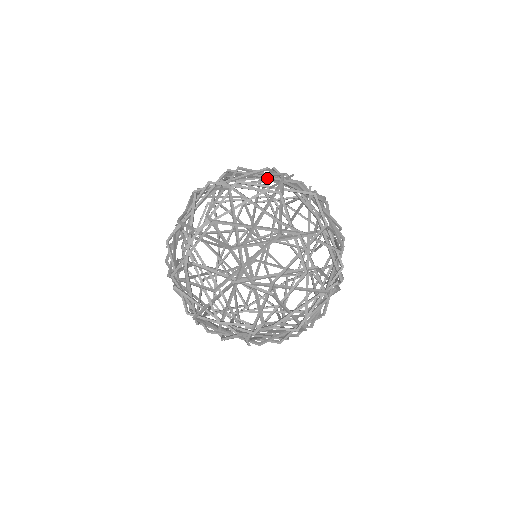
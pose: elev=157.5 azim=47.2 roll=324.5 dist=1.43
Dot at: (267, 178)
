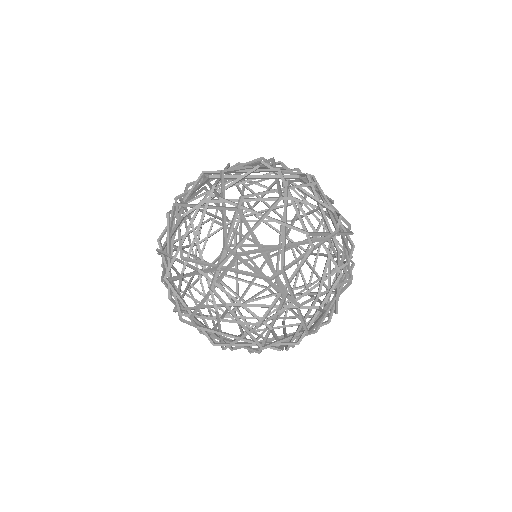
Dot at: (262, 178)
